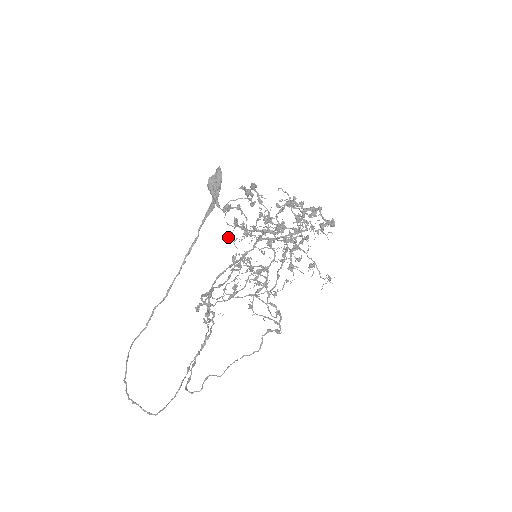
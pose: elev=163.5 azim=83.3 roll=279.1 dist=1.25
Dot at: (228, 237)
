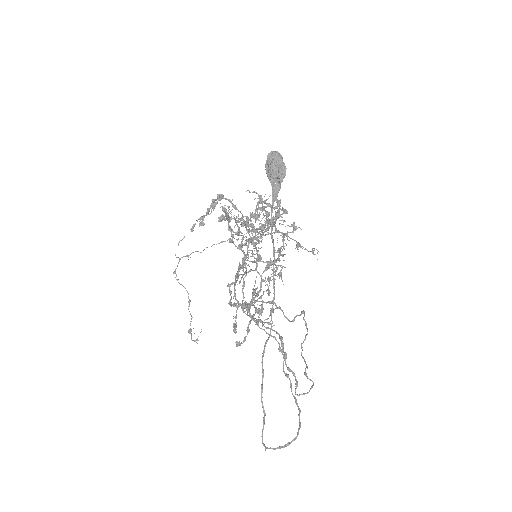
Dot at: occluded
